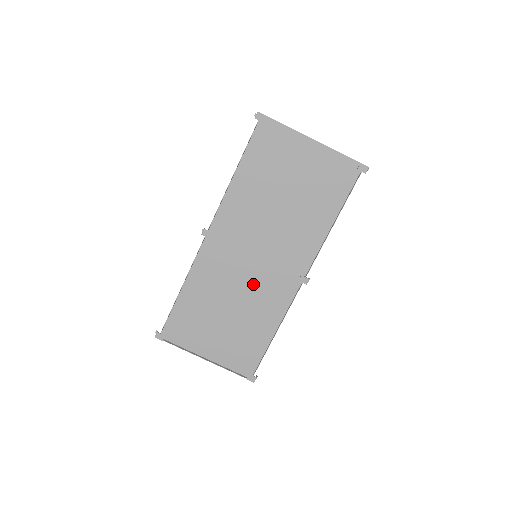
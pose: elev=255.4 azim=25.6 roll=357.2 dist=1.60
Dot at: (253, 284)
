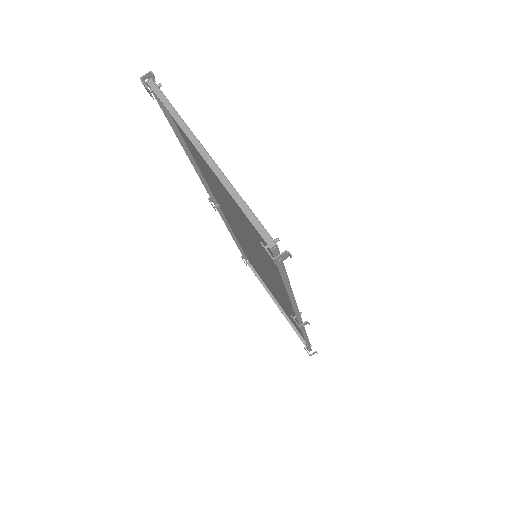
Dot at: occluded
